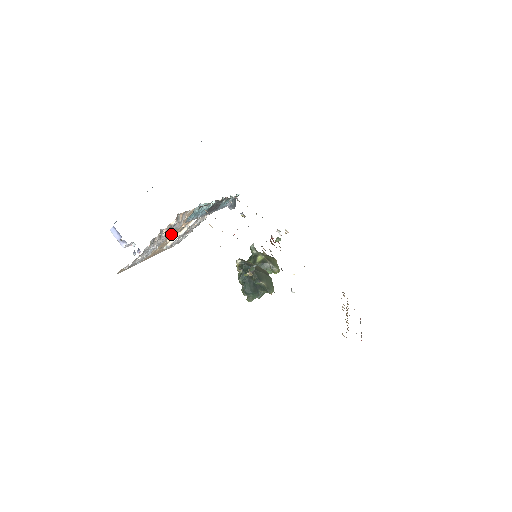
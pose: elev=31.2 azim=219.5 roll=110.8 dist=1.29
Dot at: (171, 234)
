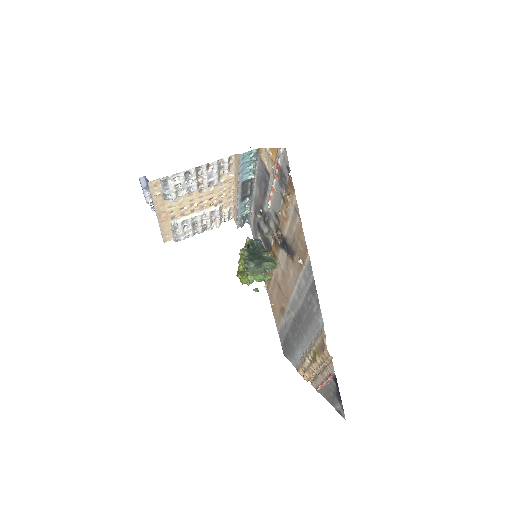
Dot at: (205, 186)
